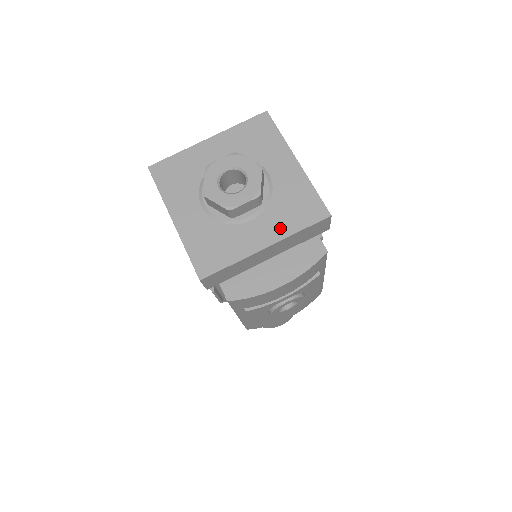
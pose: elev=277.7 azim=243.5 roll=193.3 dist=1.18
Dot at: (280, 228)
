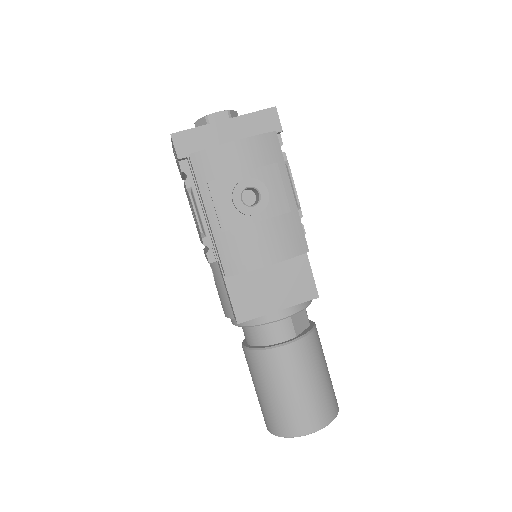
Dot at: occluded
